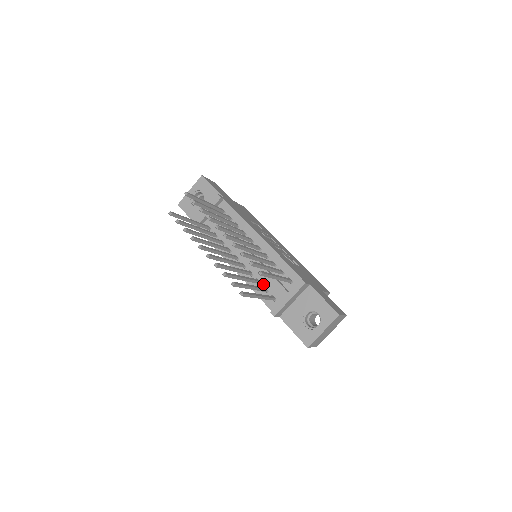
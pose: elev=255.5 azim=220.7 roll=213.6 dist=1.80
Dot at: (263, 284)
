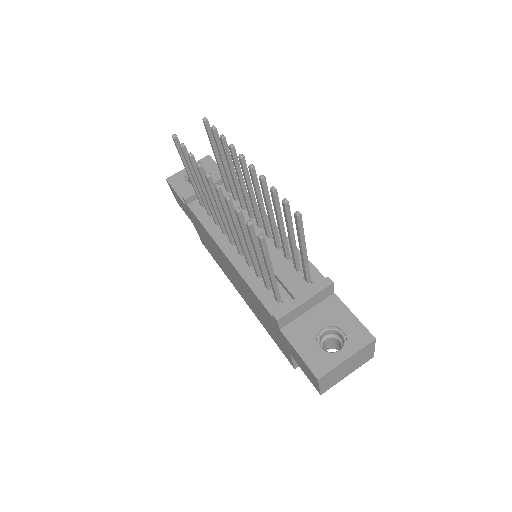
Dot at: occluded
